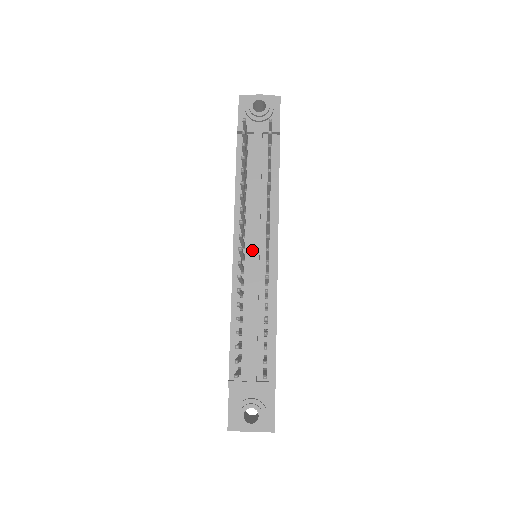
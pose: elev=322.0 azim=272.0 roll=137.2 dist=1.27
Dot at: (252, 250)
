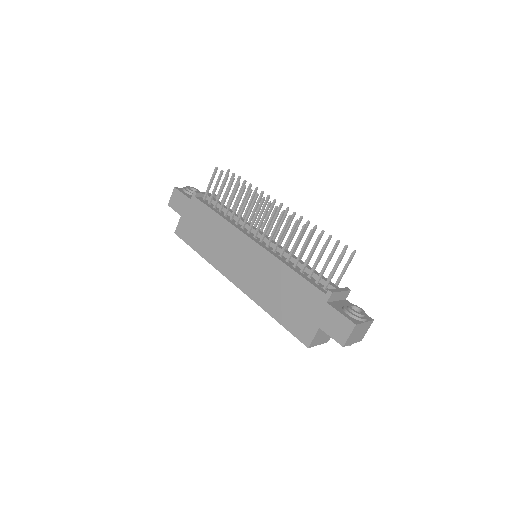
Dot at: occluded
